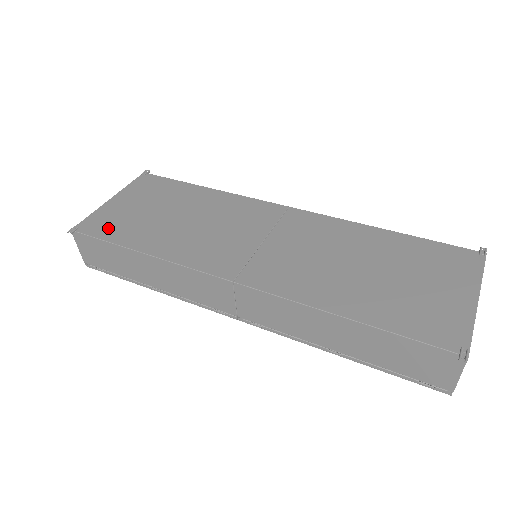
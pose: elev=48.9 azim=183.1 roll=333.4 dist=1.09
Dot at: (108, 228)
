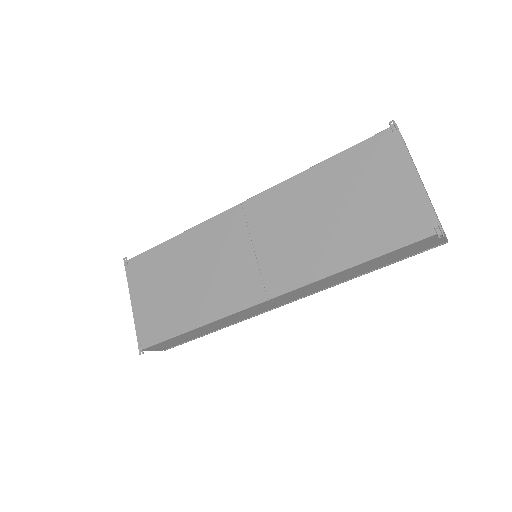
Dot at: (157, 329)
